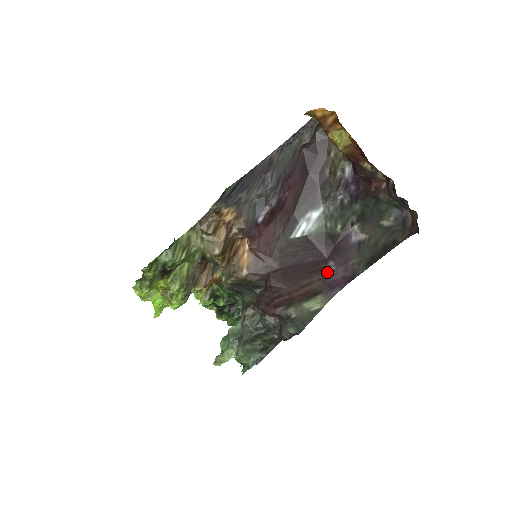
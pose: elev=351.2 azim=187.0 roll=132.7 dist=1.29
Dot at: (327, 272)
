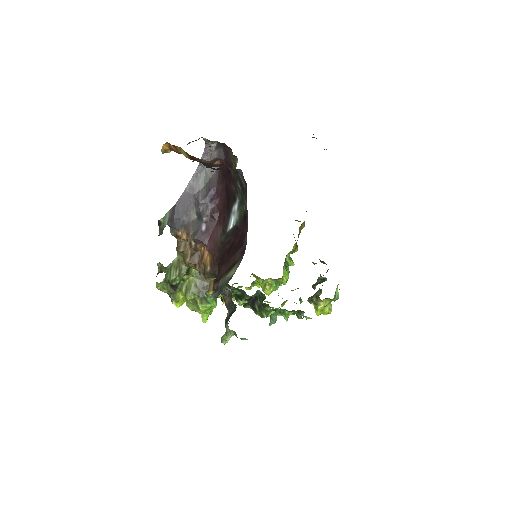
Dot at: (243, 244)
